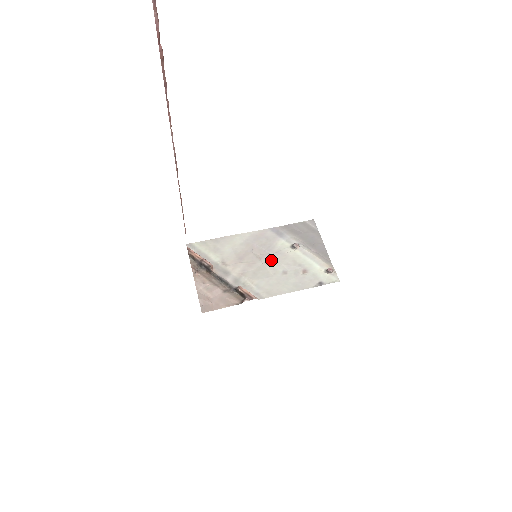
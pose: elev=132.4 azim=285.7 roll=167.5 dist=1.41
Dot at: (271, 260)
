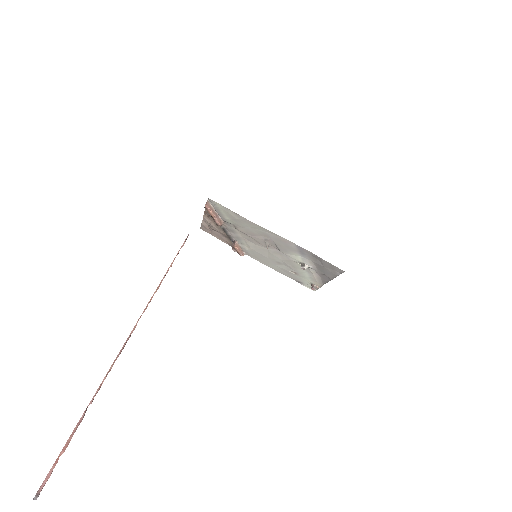
Dot at: (276, 253)
